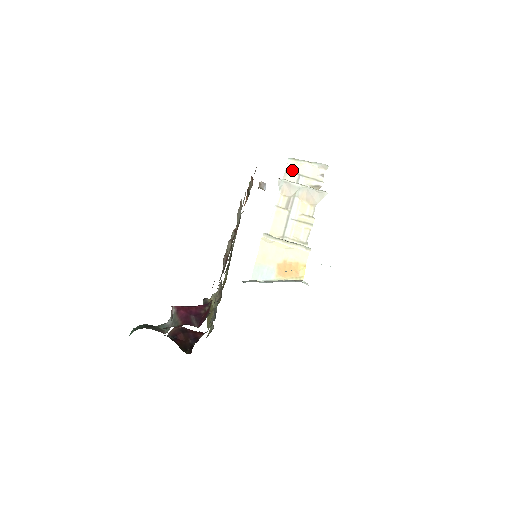
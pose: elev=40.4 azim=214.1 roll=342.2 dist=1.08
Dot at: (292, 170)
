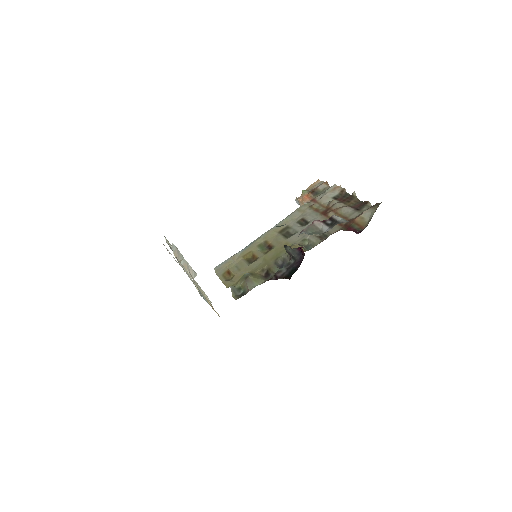
Dot at: occluded
